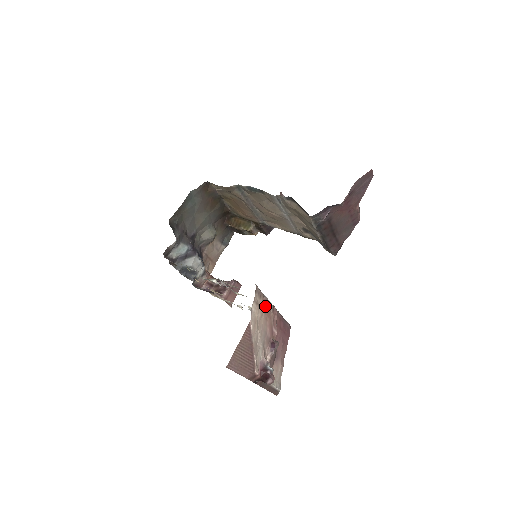
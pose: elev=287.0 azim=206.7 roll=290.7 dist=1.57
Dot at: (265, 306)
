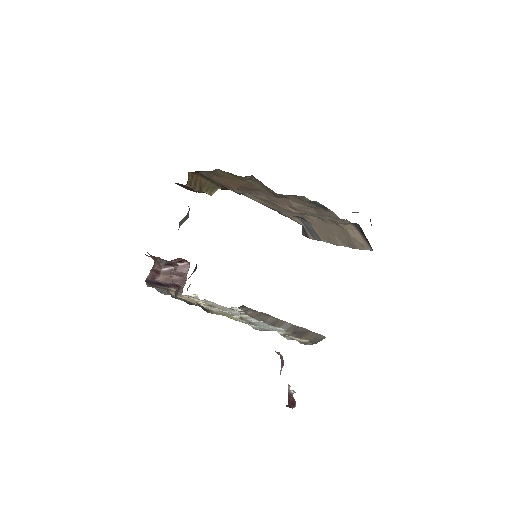
Dot at: occluded
